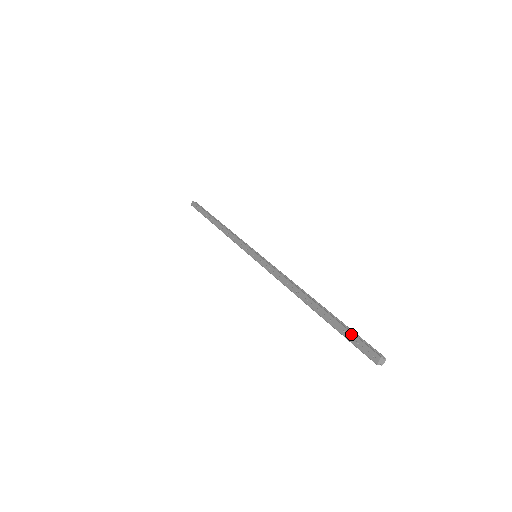
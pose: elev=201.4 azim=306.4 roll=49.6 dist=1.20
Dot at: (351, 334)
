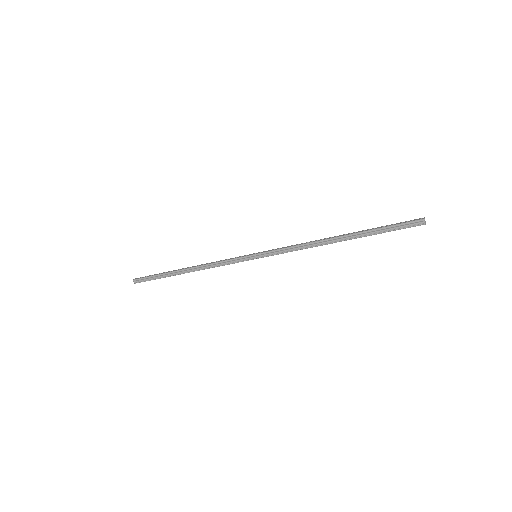
Dot at: (392, 224)
